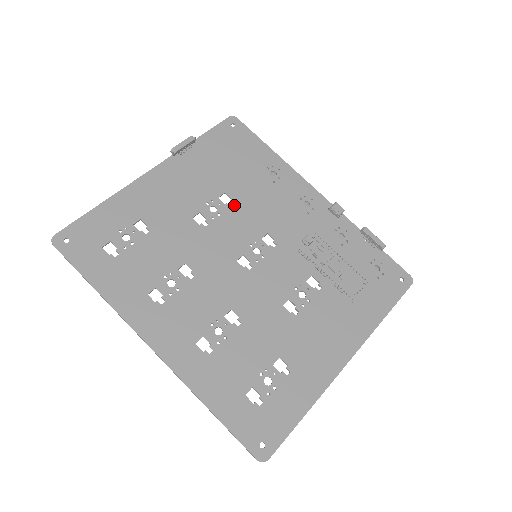
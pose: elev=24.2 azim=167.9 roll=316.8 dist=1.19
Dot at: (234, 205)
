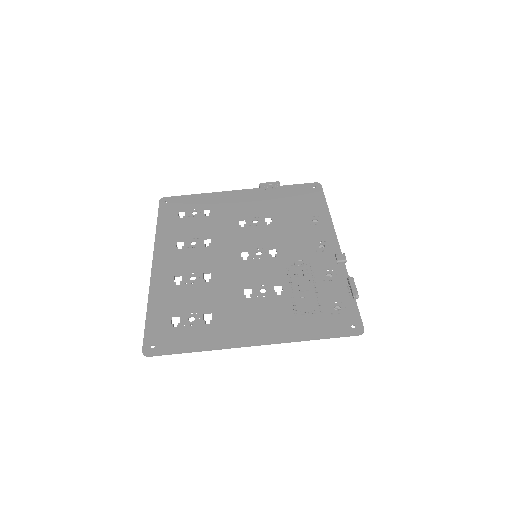
Dot at: (270, 225)
